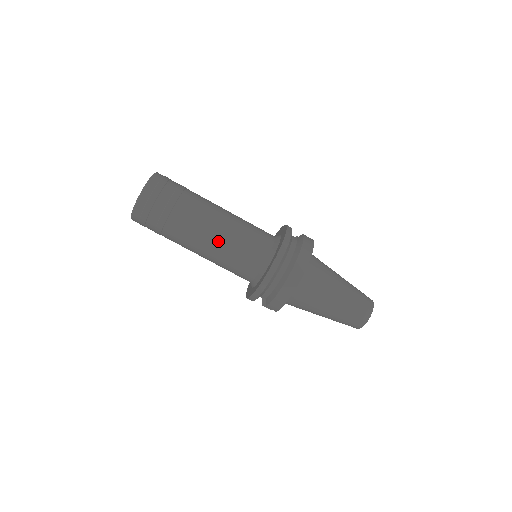
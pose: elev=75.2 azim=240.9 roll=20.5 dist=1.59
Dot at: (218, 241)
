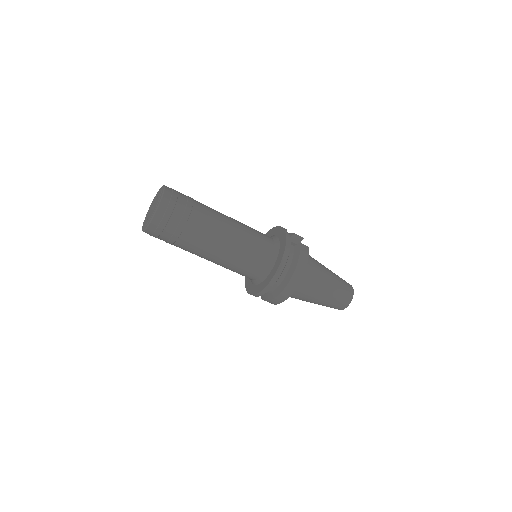
Dot at: (222, 258)
